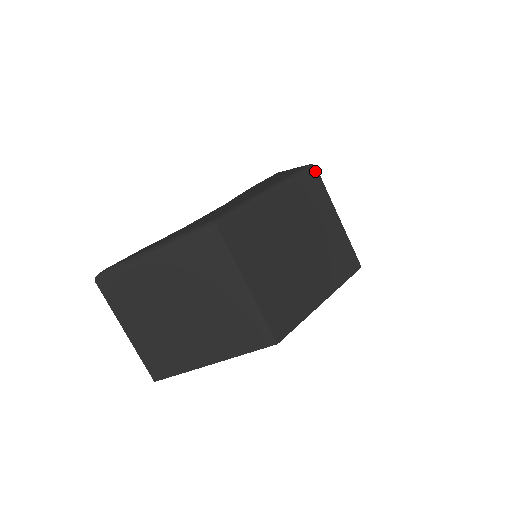
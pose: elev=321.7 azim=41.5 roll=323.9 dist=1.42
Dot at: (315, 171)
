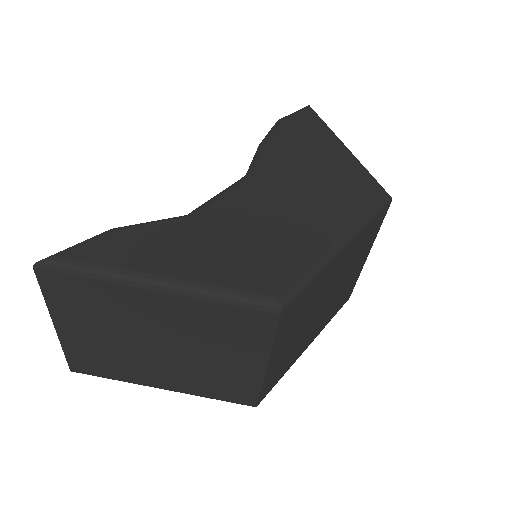
Dot at: (388, 206)
